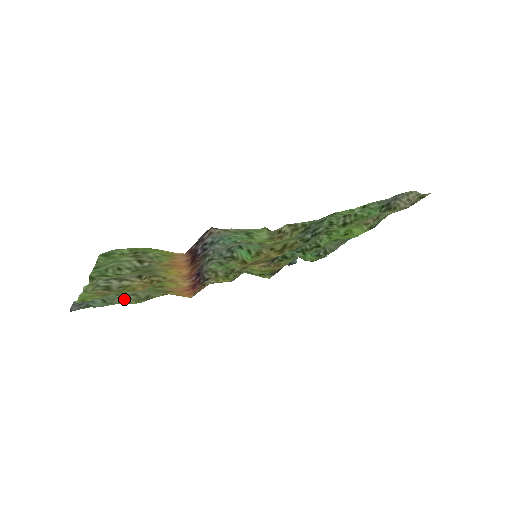
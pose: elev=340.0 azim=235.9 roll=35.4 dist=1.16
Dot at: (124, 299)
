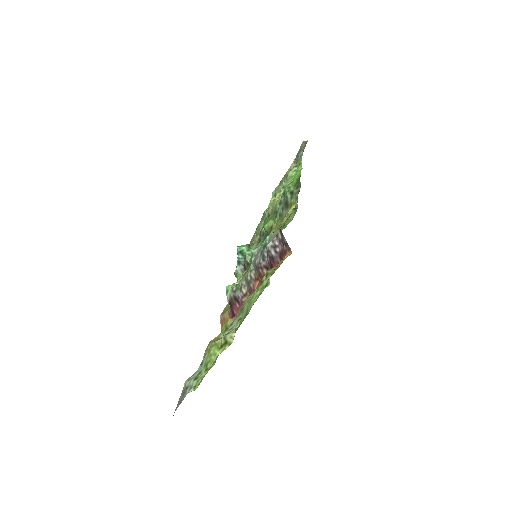
Dot at: occluded
